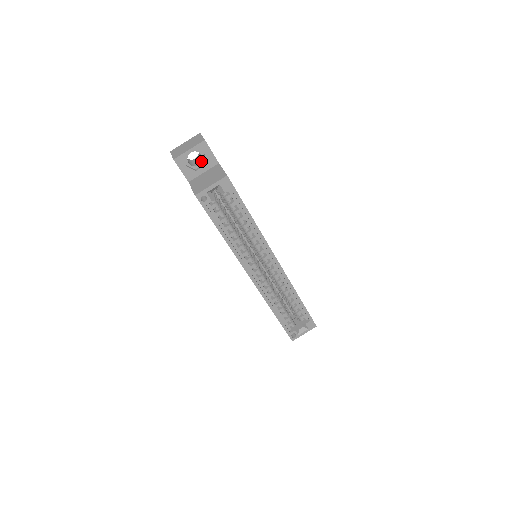
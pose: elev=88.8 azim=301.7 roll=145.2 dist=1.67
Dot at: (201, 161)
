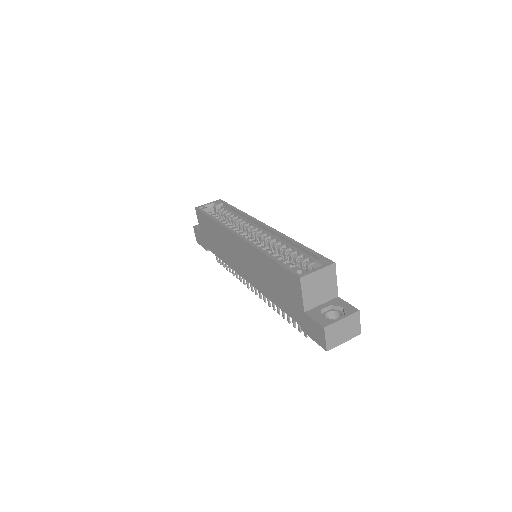
Dot at: occluded
